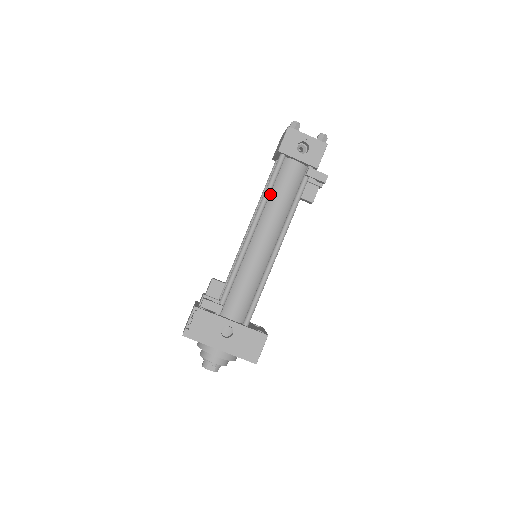
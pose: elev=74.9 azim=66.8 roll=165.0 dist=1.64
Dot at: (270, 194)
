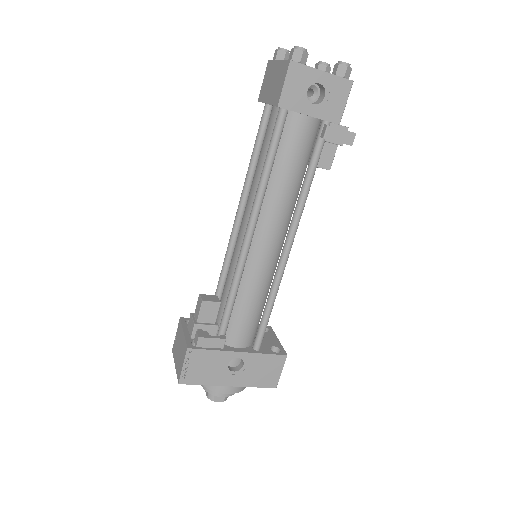
Dot at: occluded
